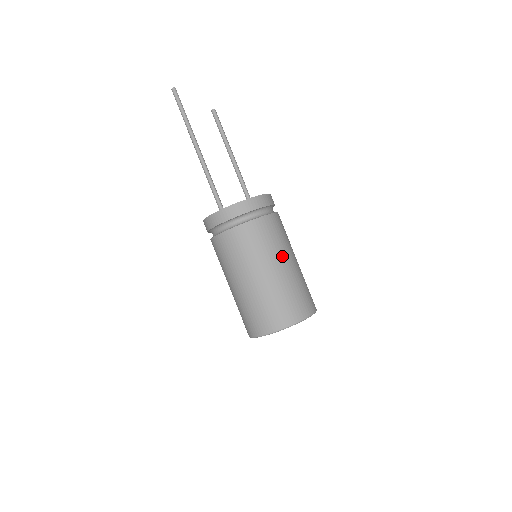
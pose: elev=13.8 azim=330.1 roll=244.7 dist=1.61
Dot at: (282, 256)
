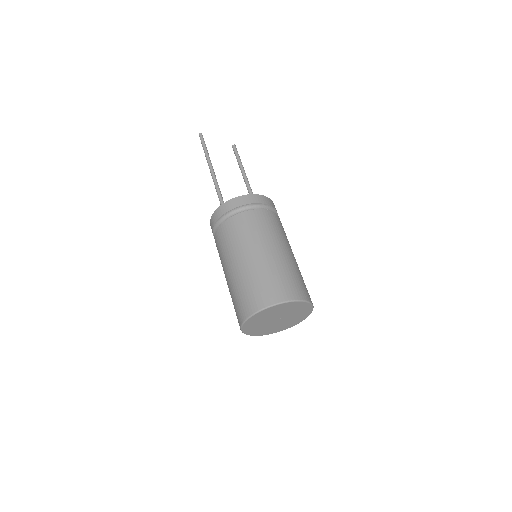
Dot at: (265, 244)
